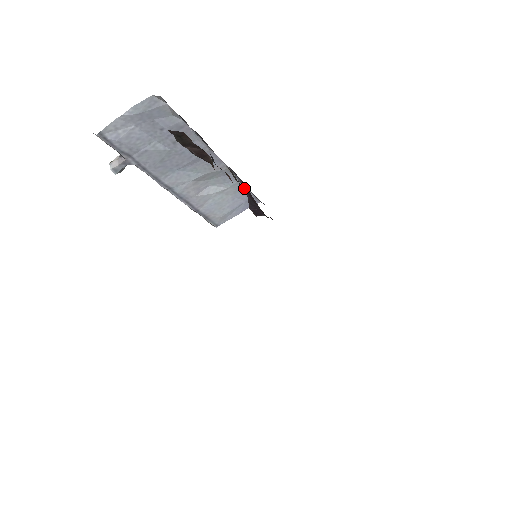
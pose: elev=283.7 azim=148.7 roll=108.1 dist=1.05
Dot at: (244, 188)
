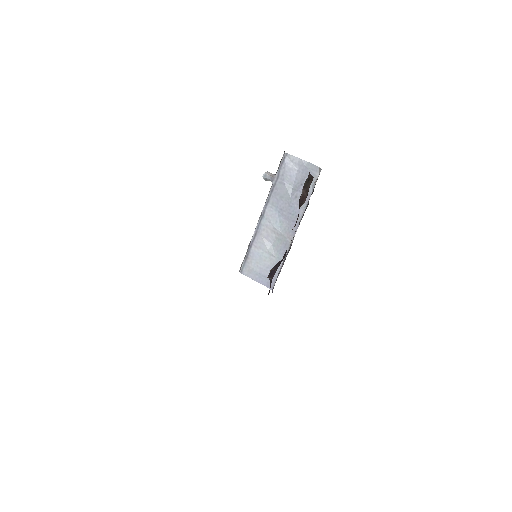
Dot at: occluded
